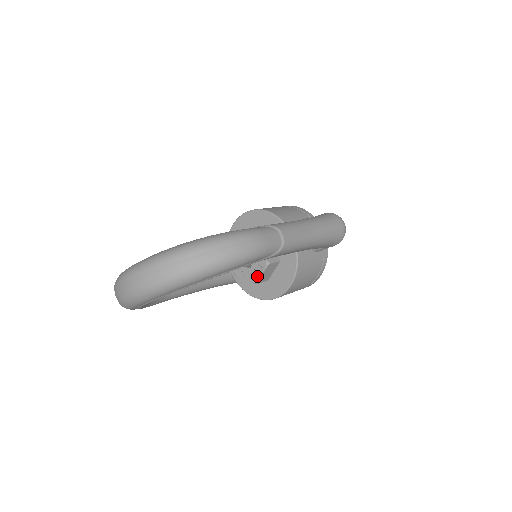
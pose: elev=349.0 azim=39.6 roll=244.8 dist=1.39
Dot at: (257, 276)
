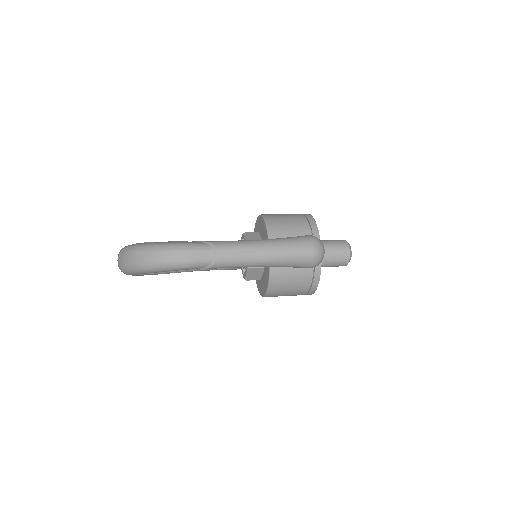
Dot at: (245, 274)
